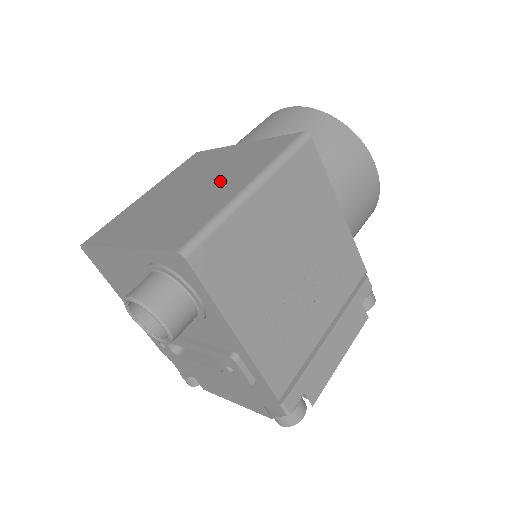
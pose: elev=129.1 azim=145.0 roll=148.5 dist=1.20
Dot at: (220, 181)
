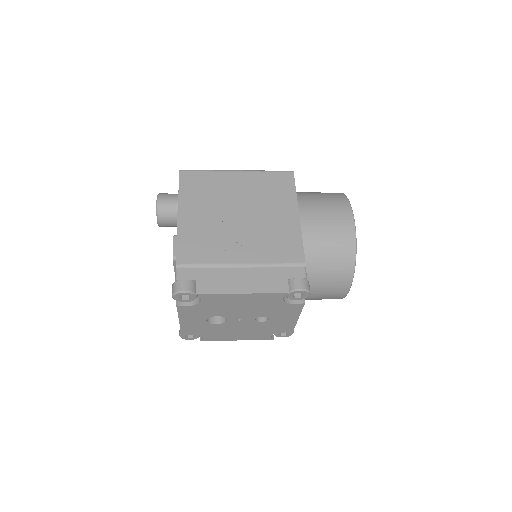
Dot at: occluded
